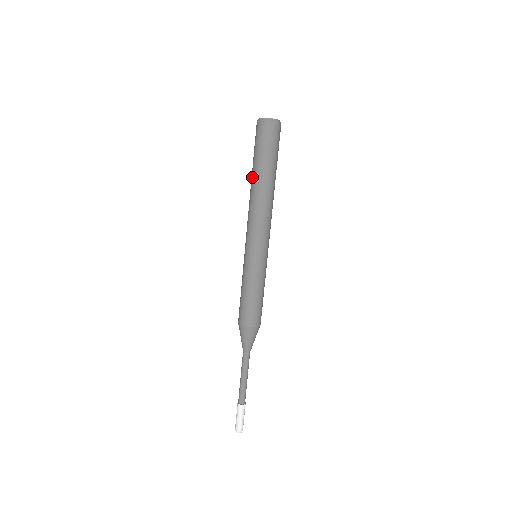
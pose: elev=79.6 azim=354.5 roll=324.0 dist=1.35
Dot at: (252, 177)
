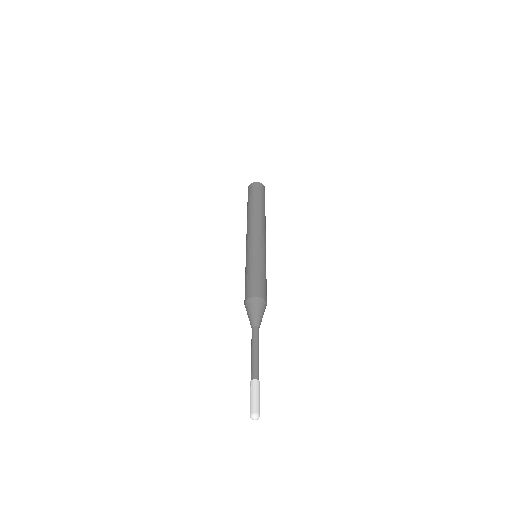
Dot at: occluded
